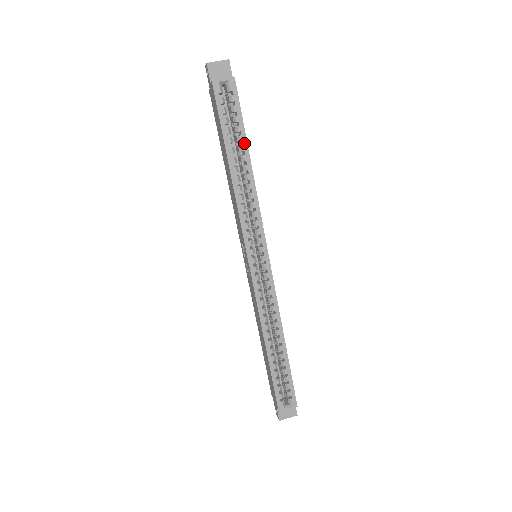
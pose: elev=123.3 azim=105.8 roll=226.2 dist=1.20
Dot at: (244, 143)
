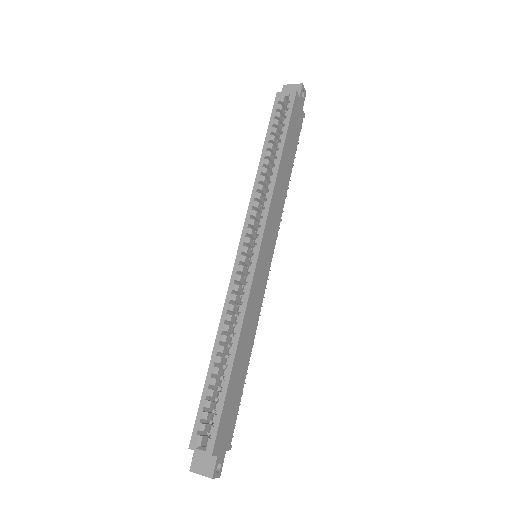
Dot at: (282, 141)
